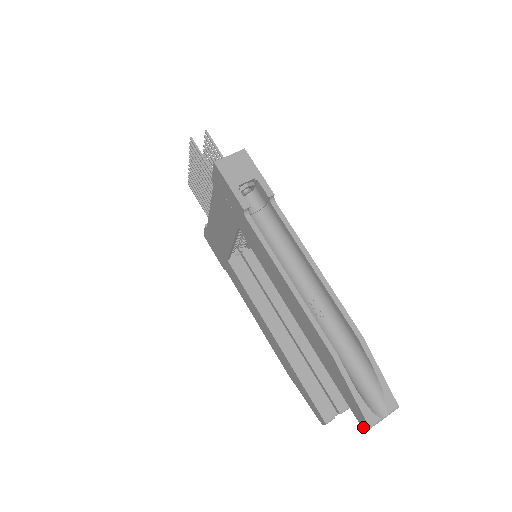
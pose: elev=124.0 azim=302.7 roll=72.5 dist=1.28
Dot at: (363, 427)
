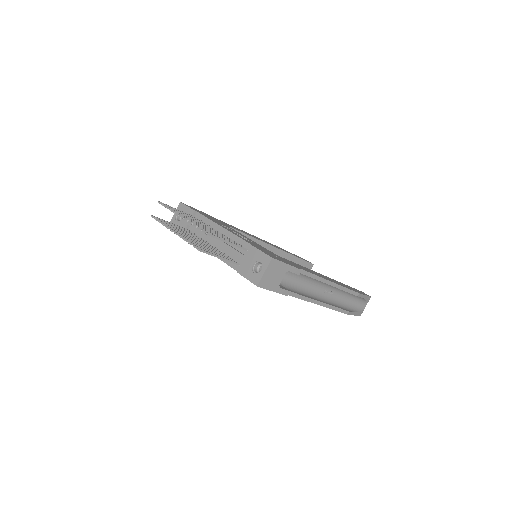
Dot at: occluded
